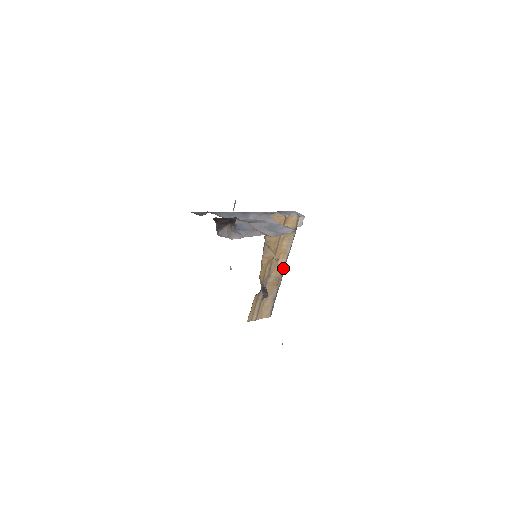
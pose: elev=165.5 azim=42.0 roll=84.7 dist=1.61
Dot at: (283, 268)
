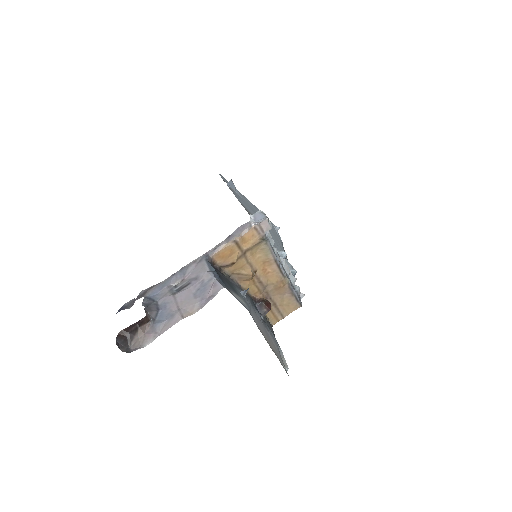
Dot at: (279, 271)
